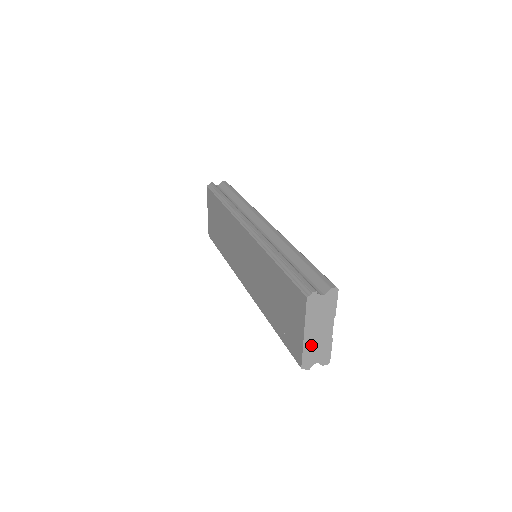
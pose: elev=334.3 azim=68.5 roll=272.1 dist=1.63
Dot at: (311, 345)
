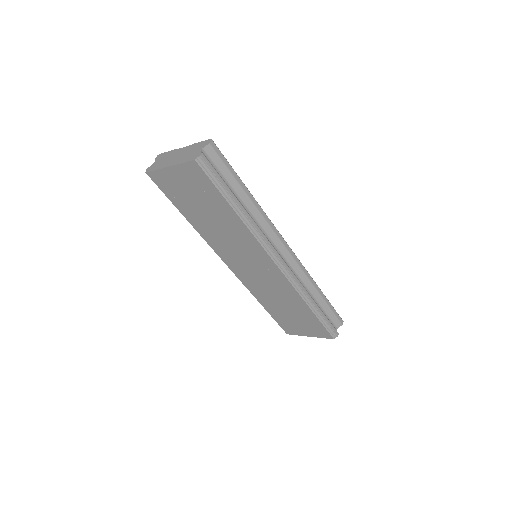
Dot at: occluded
